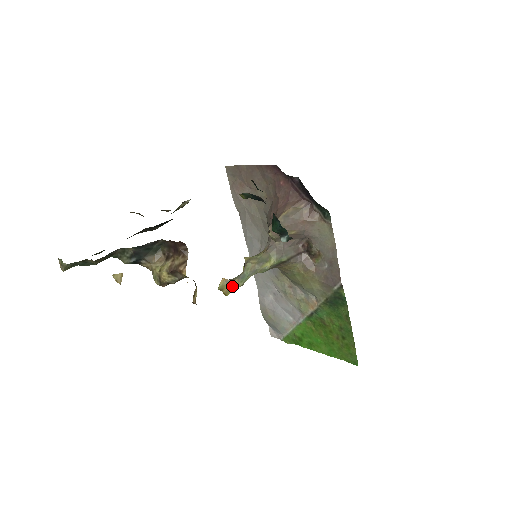
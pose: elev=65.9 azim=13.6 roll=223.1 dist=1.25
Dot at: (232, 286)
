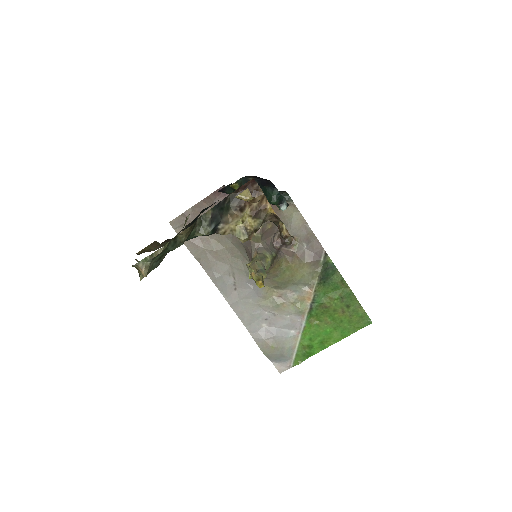
Dot at: (262, 277)
